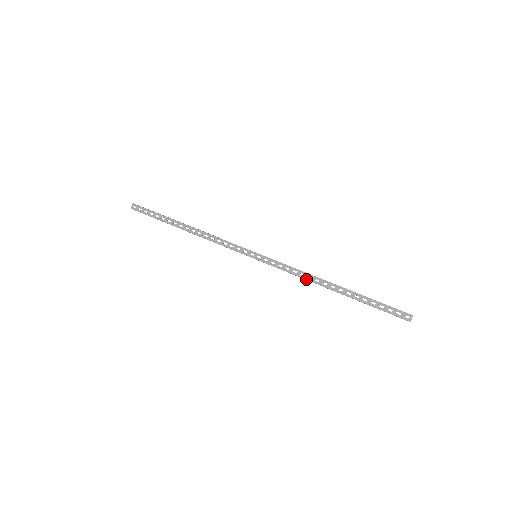
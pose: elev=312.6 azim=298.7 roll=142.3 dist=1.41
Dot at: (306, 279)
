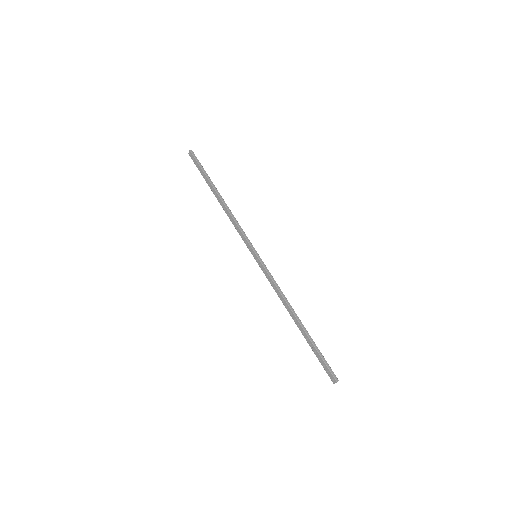
Dot at: (281, 300)
